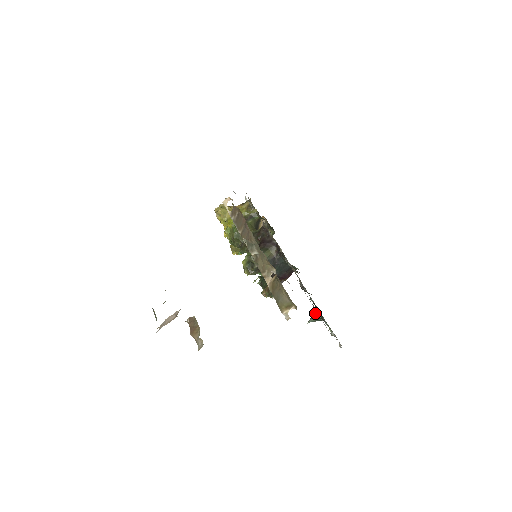
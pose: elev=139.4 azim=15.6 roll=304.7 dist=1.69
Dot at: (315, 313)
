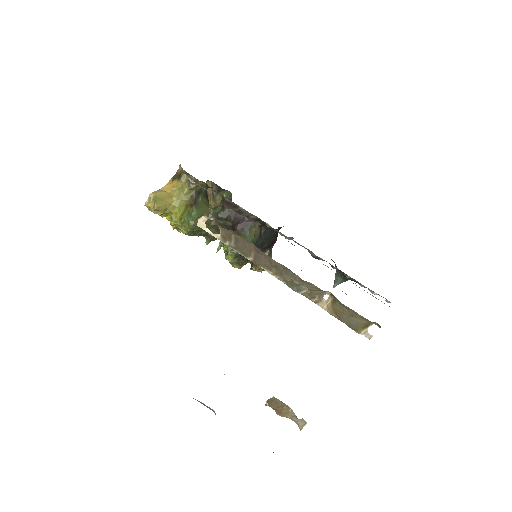
Dot at: (341, 277)
